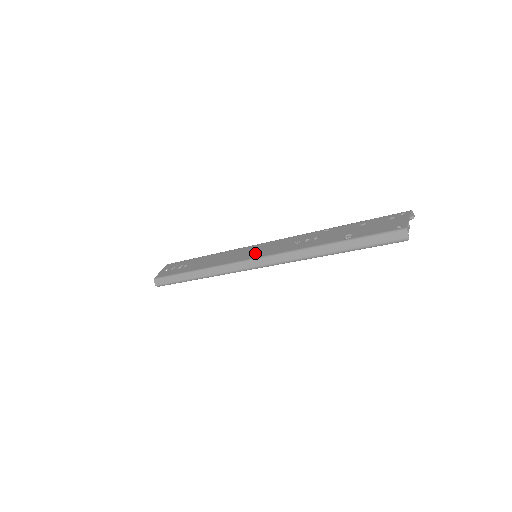
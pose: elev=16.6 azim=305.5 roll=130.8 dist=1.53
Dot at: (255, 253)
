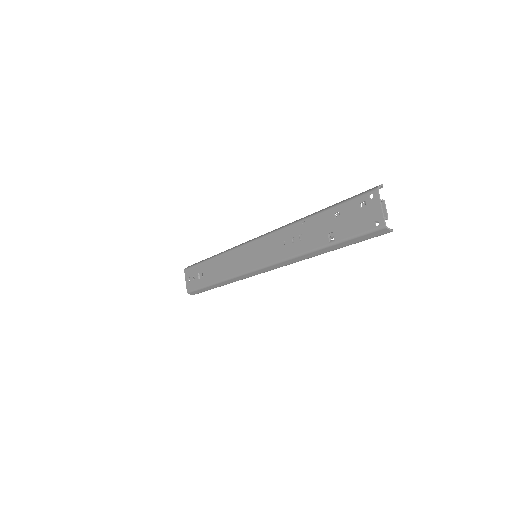
Dot at: (254, 260)
